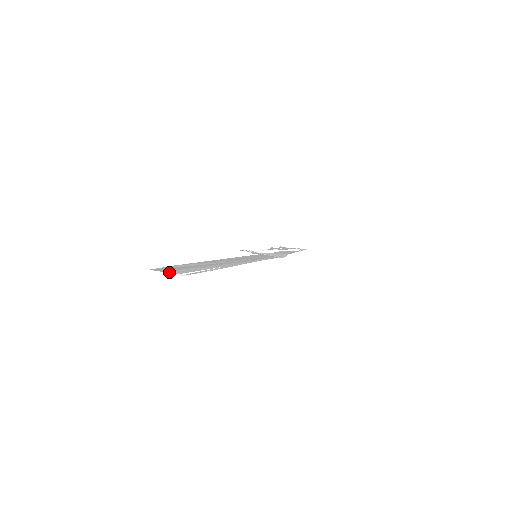
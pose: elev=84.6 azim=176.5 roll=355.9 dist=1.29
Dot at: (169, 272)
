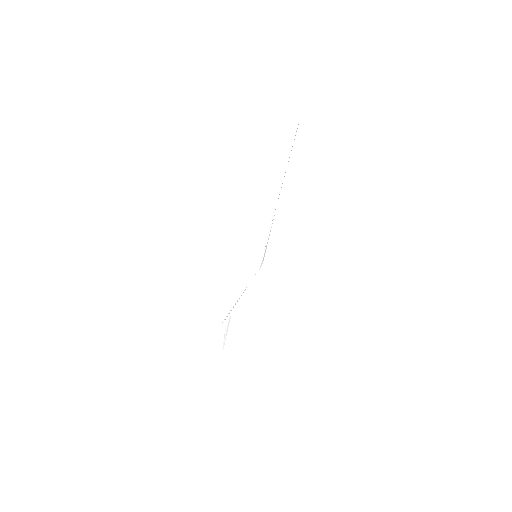
Dot at: occluded
